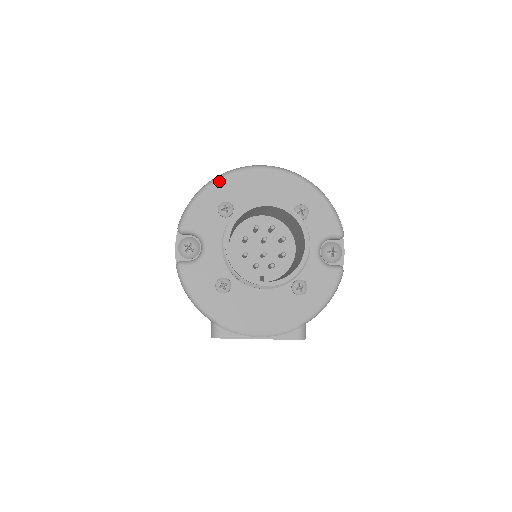
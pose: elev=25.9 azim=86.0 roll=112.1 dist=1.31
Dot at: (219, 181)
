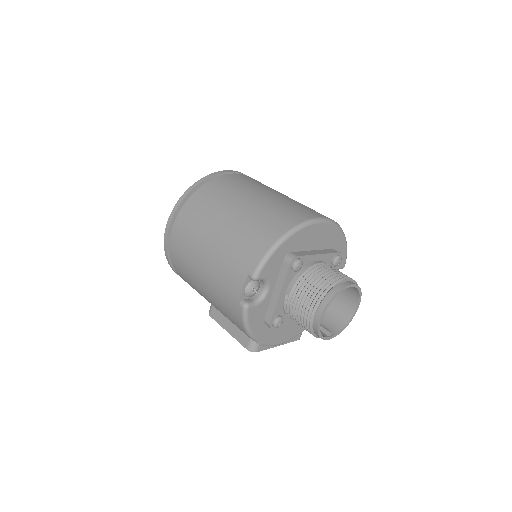
Dot at: (293, 236)
